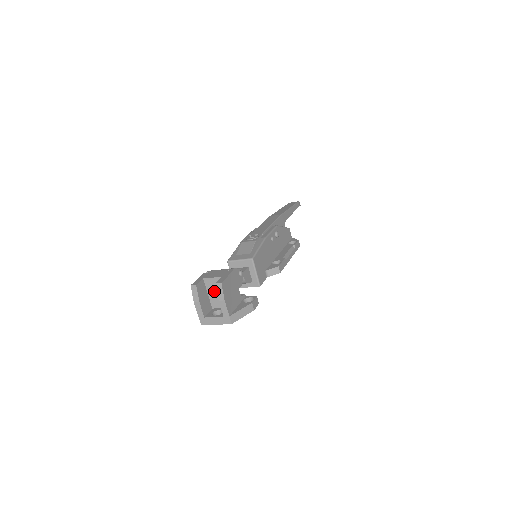
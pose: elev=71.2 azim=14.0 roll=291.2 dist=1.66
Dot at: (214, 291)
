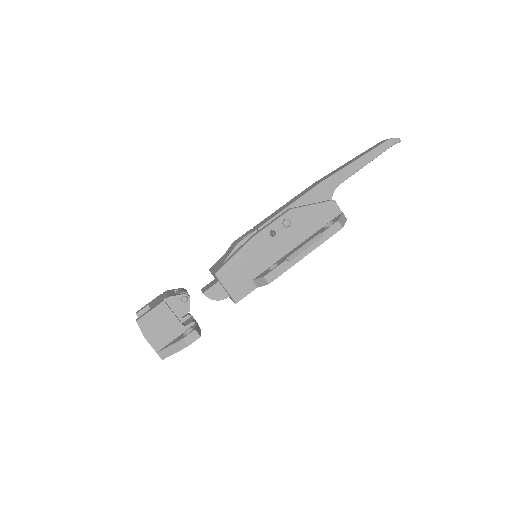
Dot at: occluded
